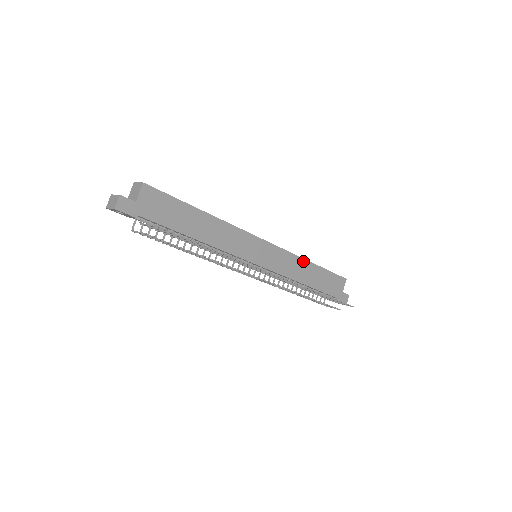
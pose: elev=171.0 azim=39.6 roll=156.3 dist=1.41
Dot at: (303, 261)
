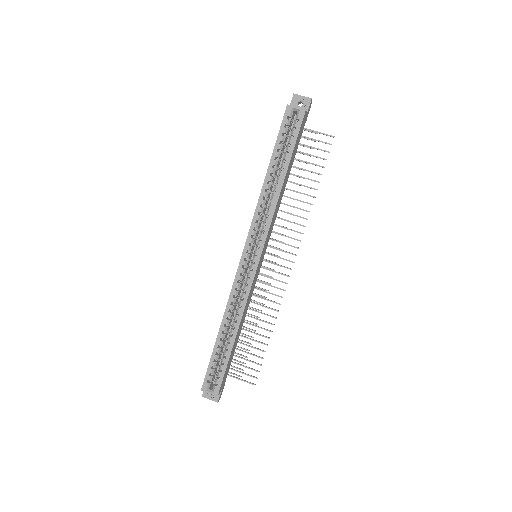
Dot at: (279, 197)
